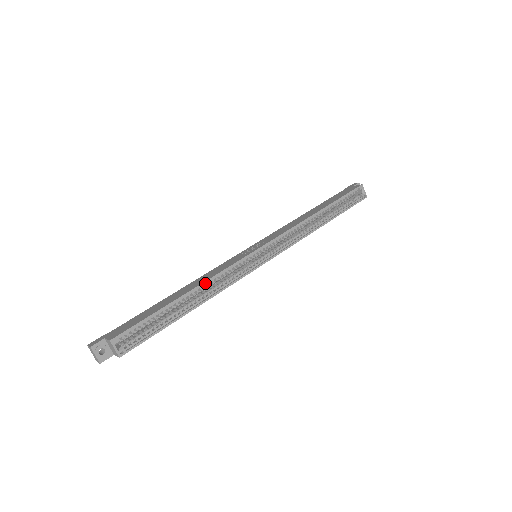
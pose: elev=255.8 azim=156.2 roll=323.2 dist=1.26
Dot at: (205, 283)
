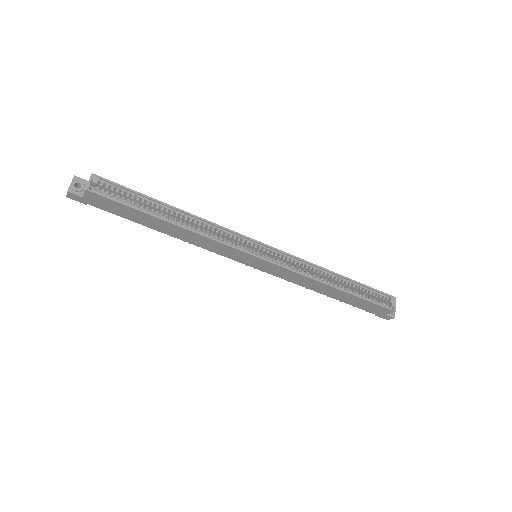
Dot at: (197, 219)
